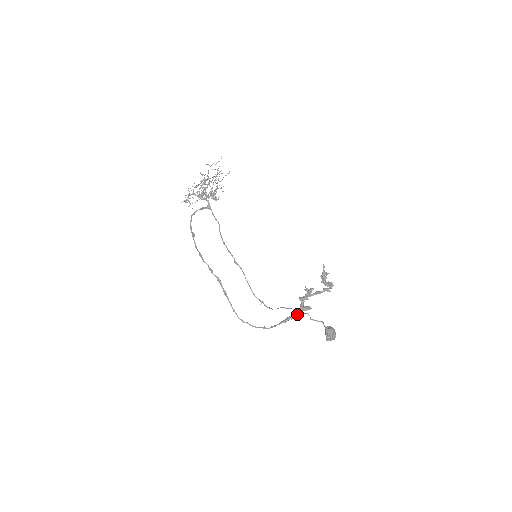
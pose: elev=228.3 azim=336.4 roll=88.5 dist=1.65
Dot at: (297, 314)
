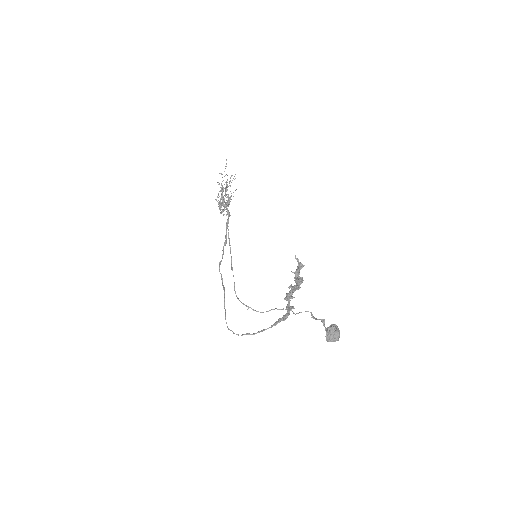
Dot at: (284, 315)
